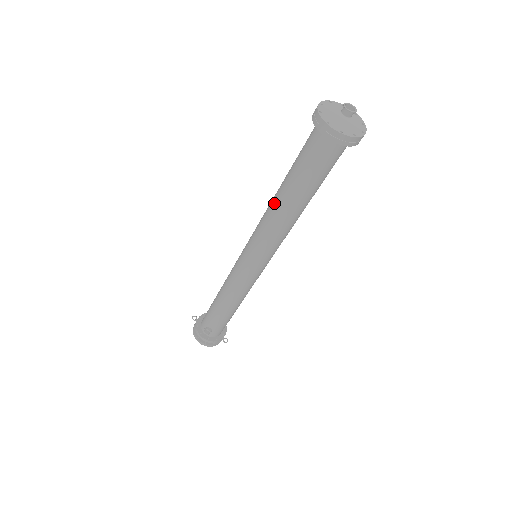
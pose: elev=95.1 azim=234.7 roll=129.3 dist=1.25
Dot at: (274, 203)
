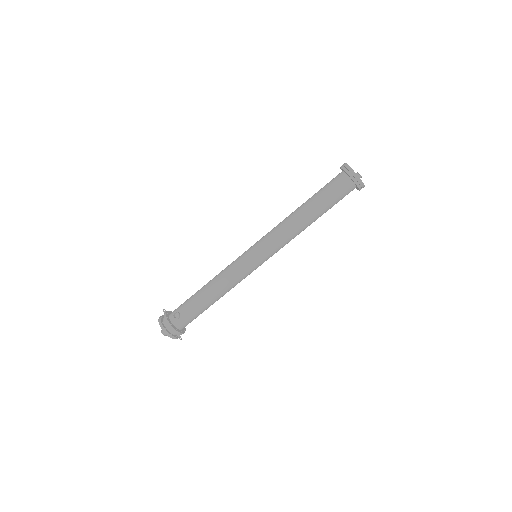
Dot at: (293, 212)
